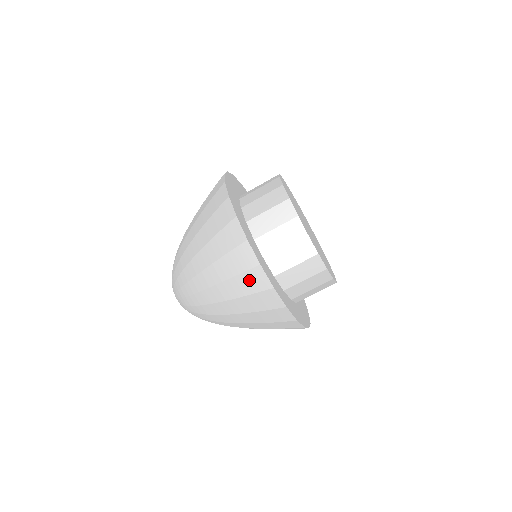
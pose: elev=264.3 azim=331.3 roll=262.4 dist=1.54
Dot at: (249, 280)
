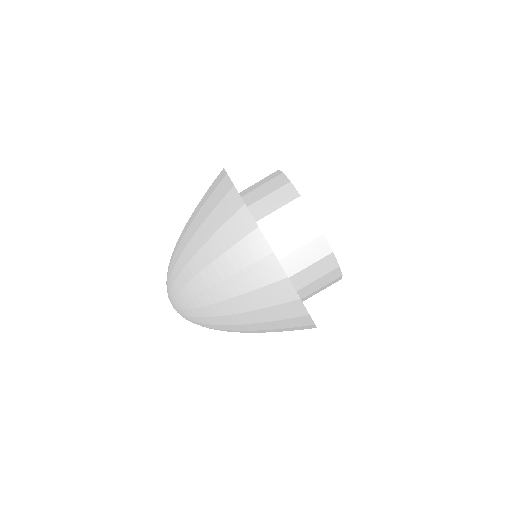
Dot at: (292, 322)
